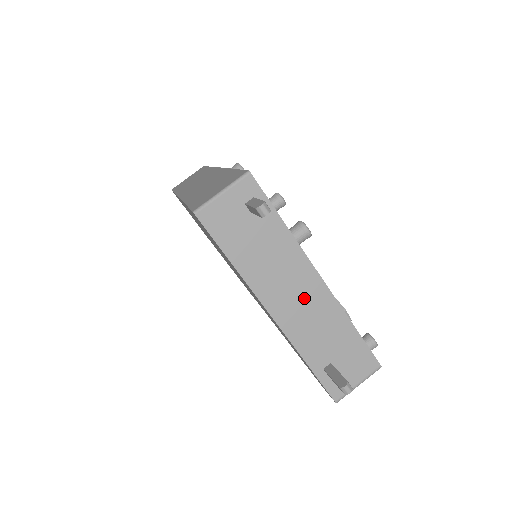
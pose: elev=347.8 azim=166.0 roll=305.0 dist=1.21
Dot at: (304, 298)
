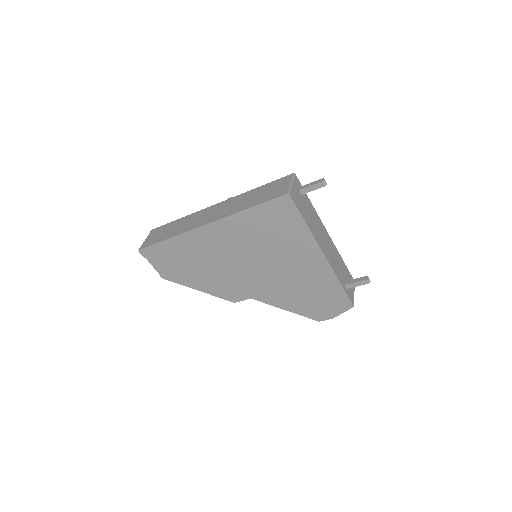
Dot at: (327, 243)
